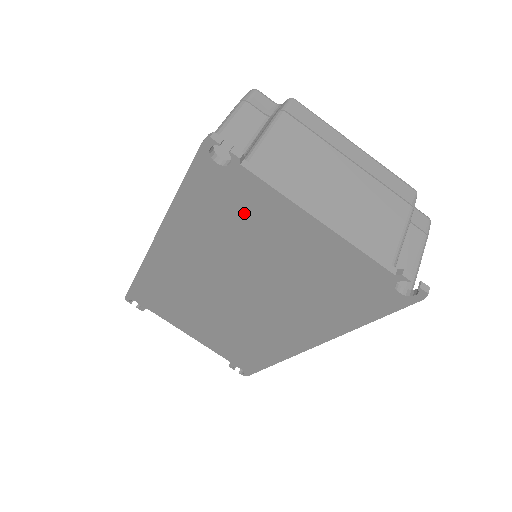
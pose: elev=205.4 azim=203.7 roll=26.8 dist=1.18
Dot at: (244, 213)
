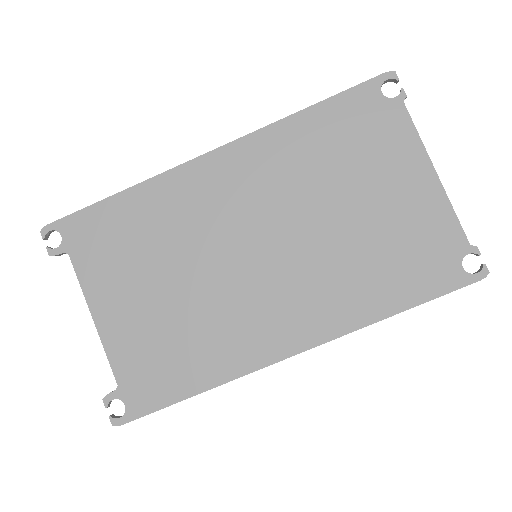
Dot at: (368, 145)
